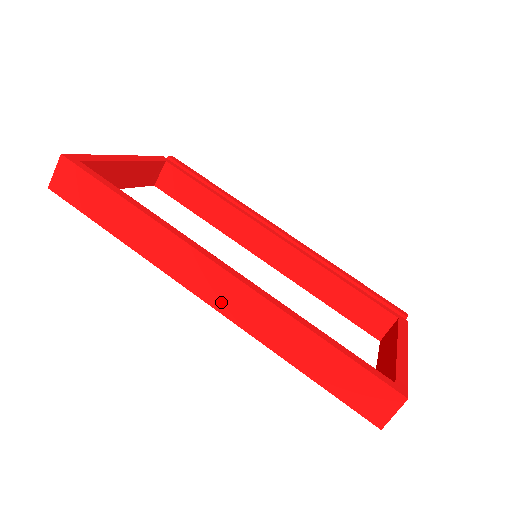
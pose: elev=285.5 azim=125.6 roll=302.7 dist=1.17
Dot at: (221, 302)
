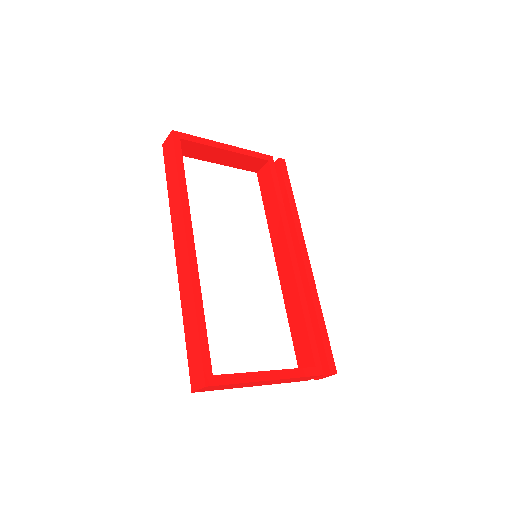
Dot at: (179, 262)
